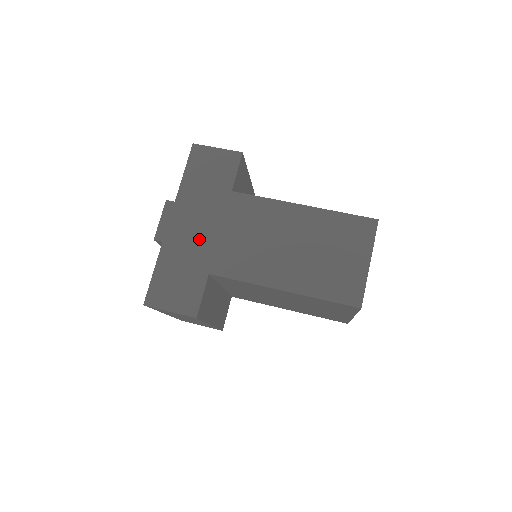
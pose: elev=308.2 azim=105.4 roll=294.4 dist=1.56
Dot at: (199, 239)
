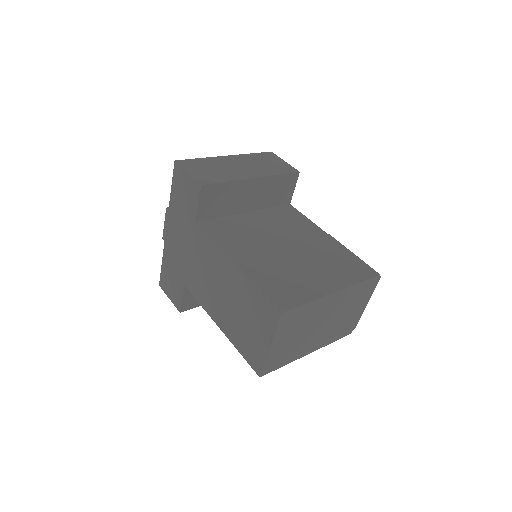
Dot at: (180, 254)
